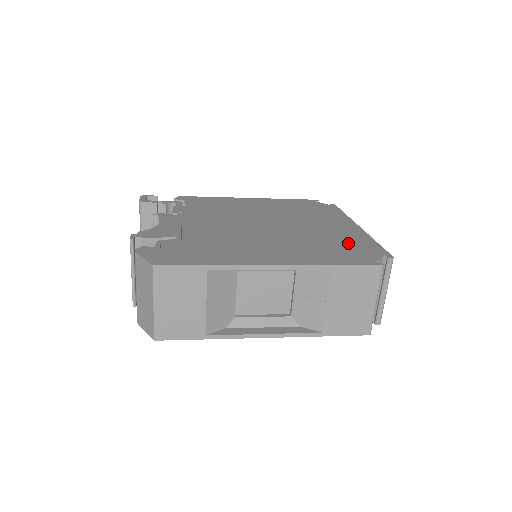
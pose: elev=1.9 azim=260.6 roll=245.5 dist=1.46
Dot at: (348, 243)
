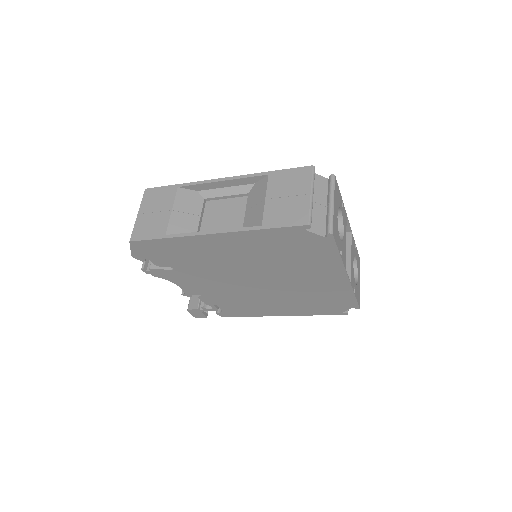
Dot at: occluded
